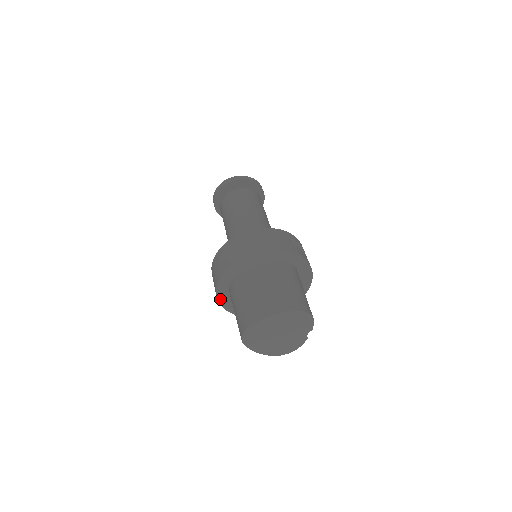
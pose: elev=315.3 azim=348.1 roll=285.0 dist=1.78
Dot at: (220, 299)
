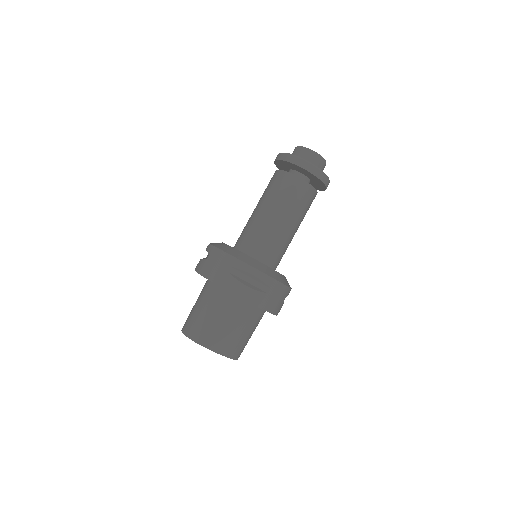
Dot at: occluded
